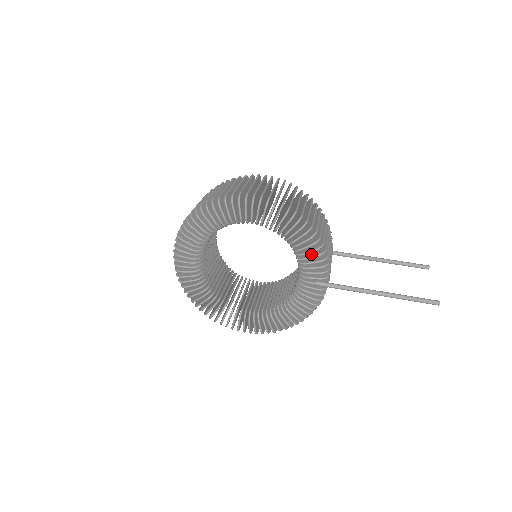
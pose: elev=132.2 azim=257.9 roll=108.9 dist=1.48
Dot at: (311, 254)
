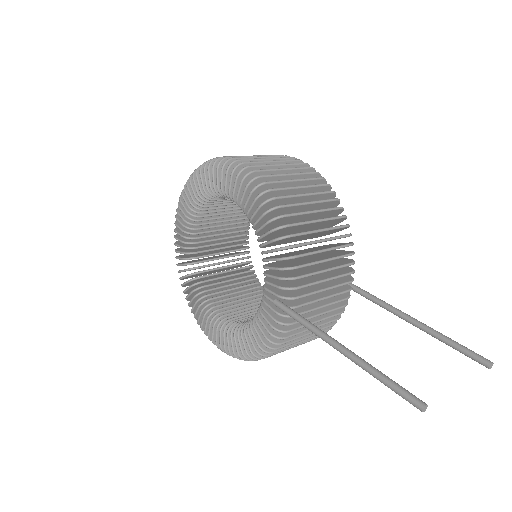
Dot at: occluded
